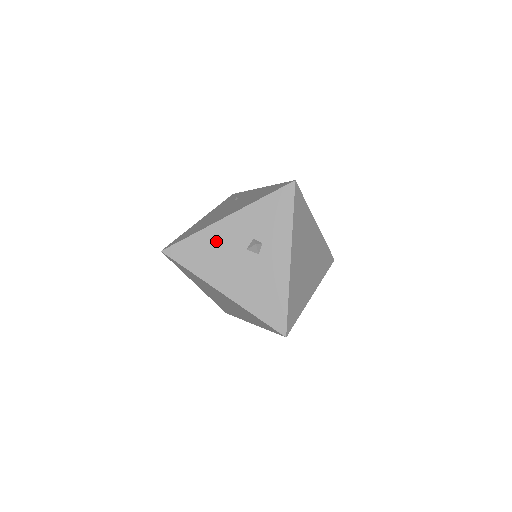
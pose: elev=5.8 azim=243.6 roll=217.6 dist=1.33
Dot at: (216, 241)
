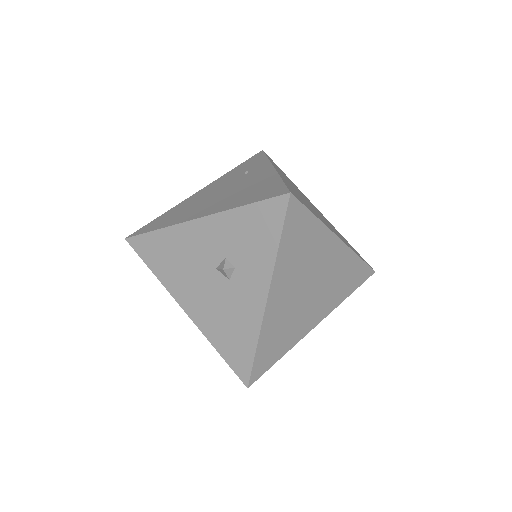
Dot at: (183, 246)
